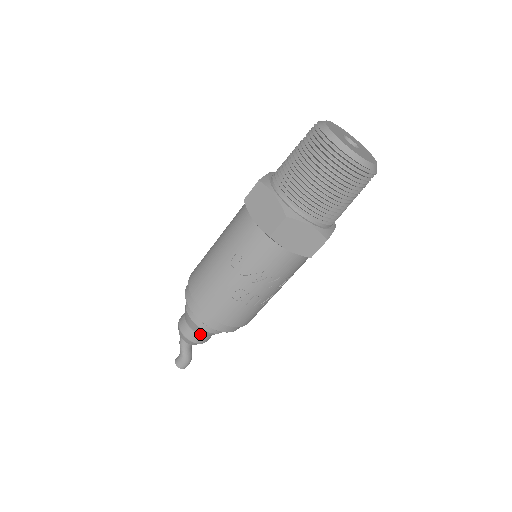
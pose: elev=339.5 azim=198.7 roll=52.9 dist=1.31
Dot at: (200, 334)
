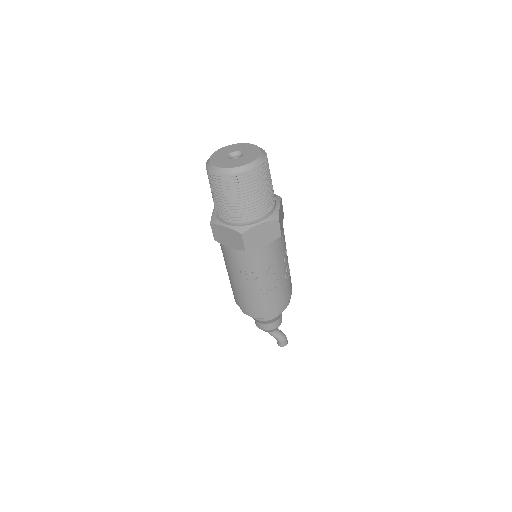
Dot at: (272, 322)
